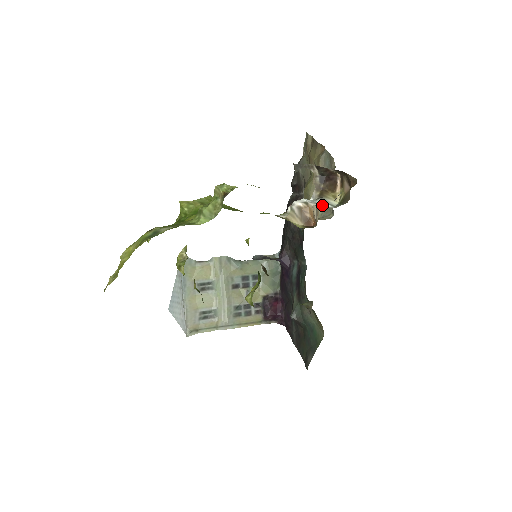
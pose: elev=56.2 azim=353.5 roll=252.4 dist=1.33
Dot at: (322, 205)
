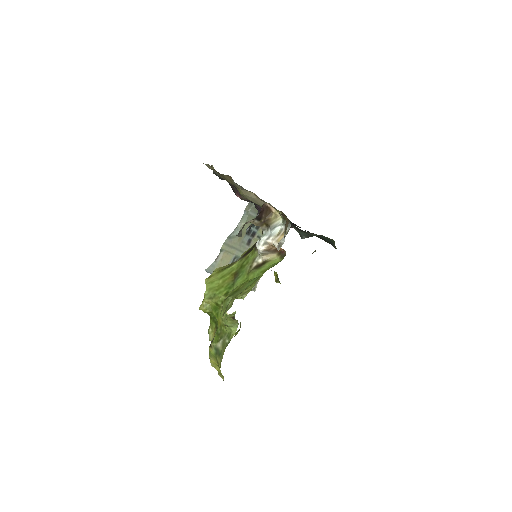
Dot at: (275, 233)
